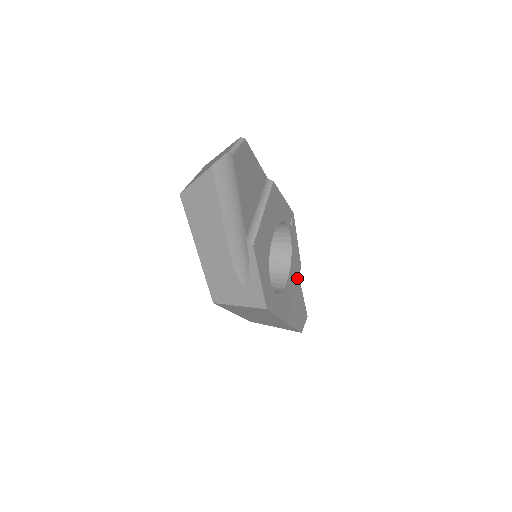
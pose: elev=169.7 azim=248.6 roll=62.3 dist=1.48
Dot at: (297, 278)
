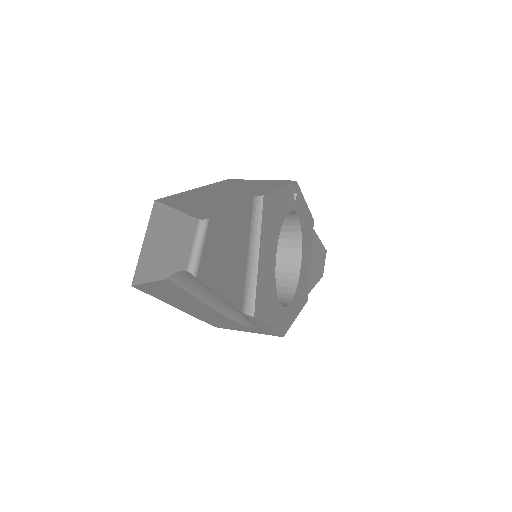
Dot at: (311, 240)
